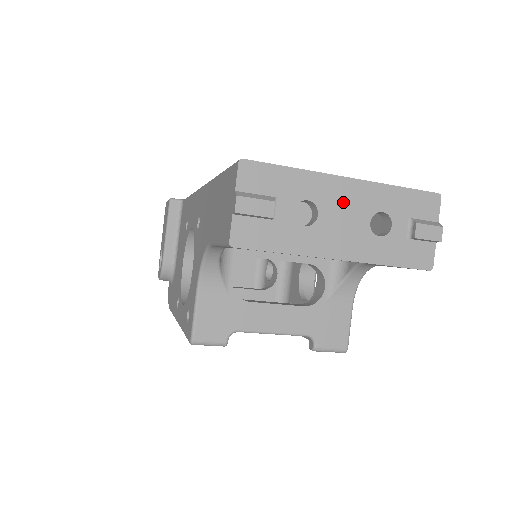
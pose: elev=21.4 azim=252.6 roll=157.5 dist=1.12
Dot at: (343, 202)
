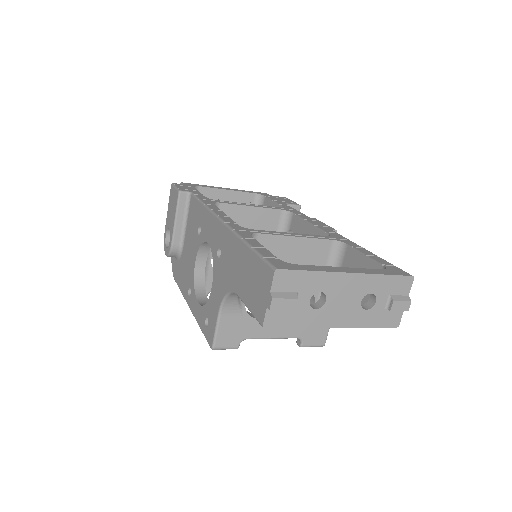
Dot at: (345, 290)
